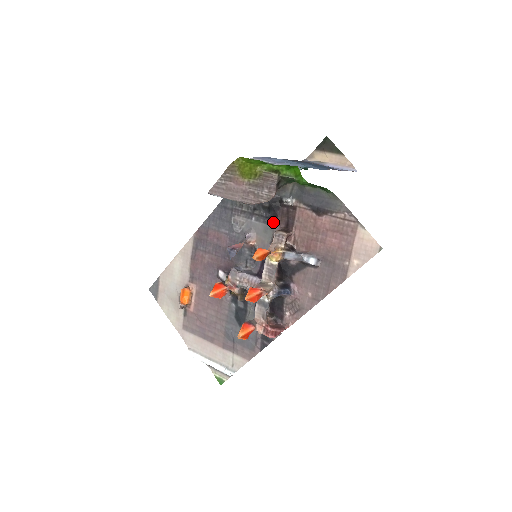
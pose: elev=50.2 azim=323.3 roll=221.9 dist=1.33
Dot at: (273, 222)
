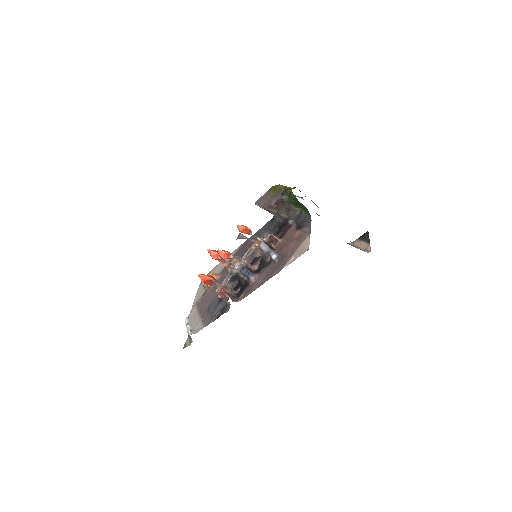
Dot at: (277, 235)
